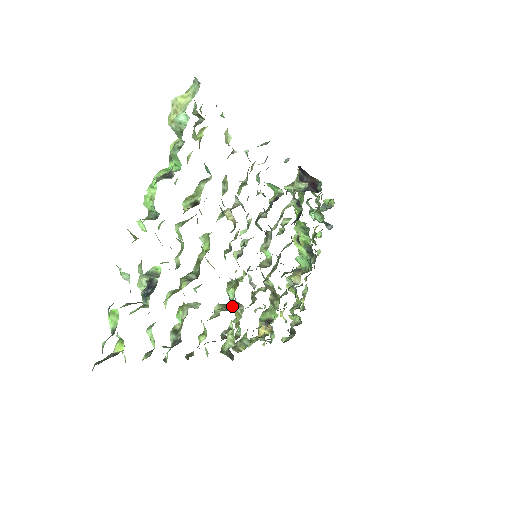
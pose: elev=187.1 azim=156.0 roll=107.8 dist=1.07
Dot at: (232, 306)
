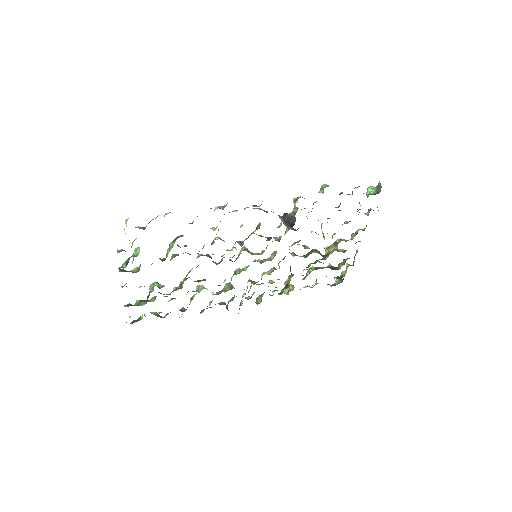
Dot at: occluded
